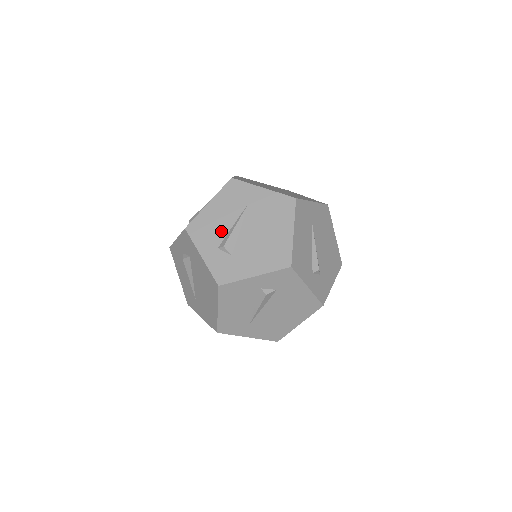
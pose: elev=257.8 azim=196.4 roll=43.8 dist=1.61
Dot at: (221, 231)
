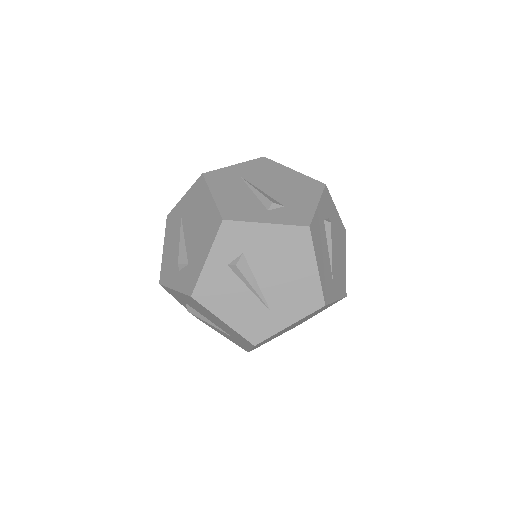
Dot at: (176, 257)
